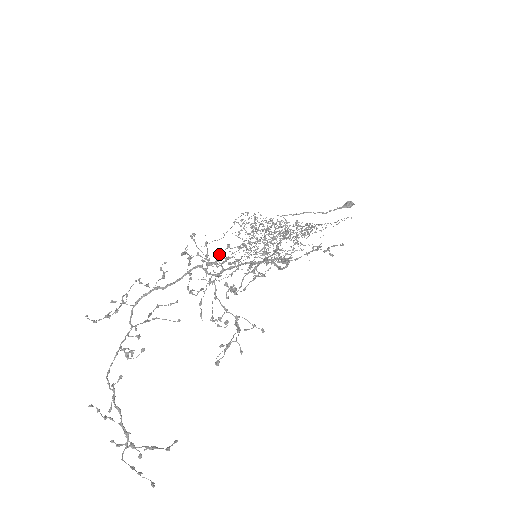
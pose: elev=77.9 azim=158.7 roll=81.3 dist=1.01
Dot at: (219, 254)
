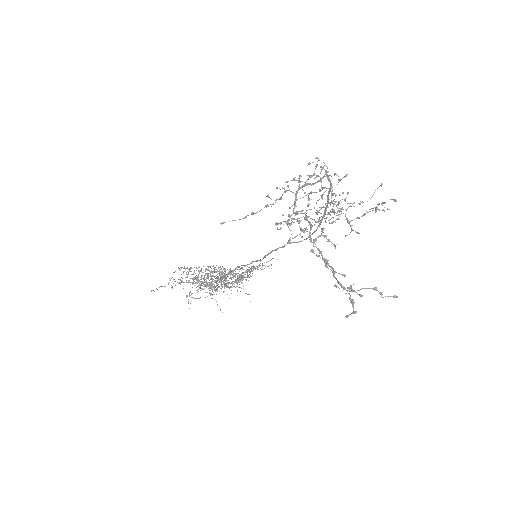
Dot at: (330, 175)
